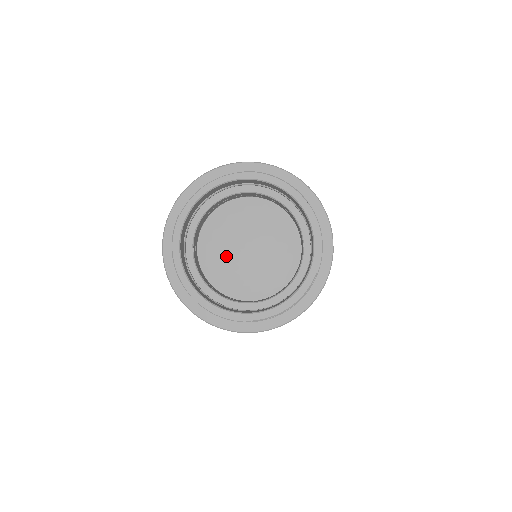
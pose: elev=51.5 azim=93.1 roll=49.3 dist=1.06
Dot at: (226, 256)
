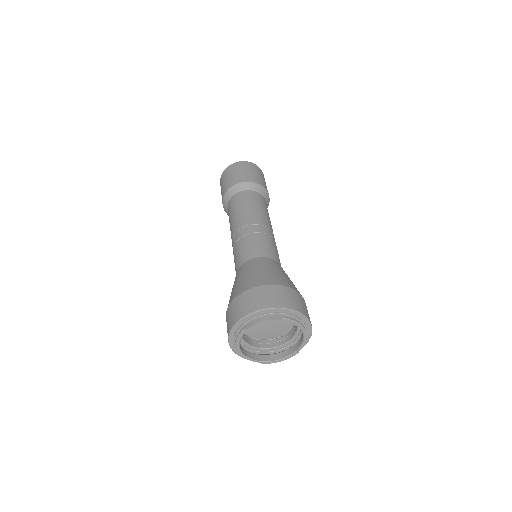
Dot at: occluded
